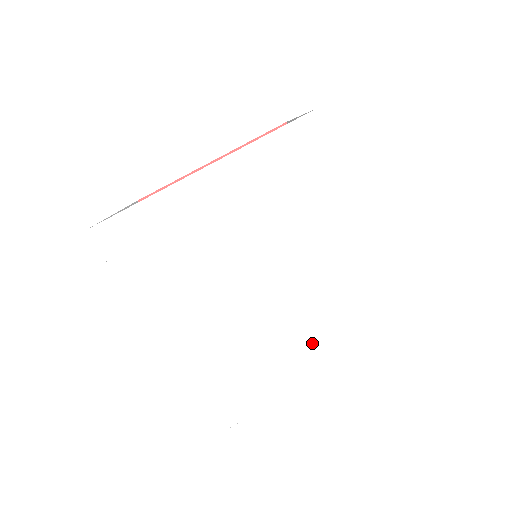
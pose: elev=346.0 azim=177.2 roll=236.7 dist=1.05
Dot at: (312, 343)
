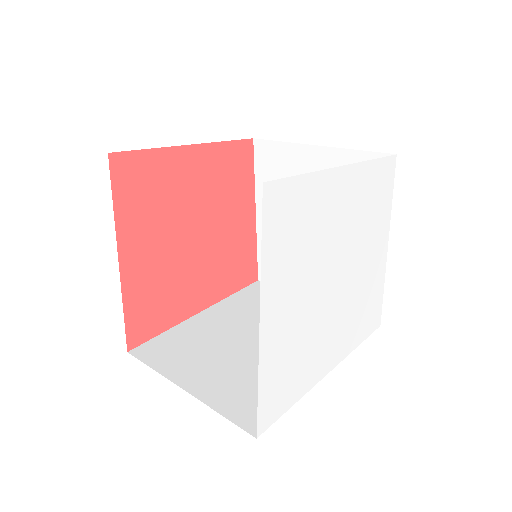
Dot at: (336, 341)
